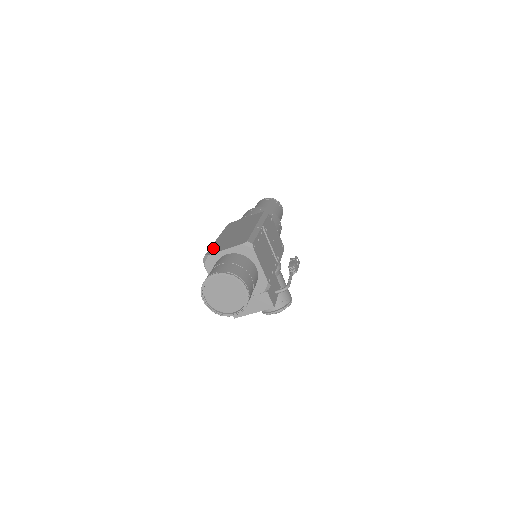
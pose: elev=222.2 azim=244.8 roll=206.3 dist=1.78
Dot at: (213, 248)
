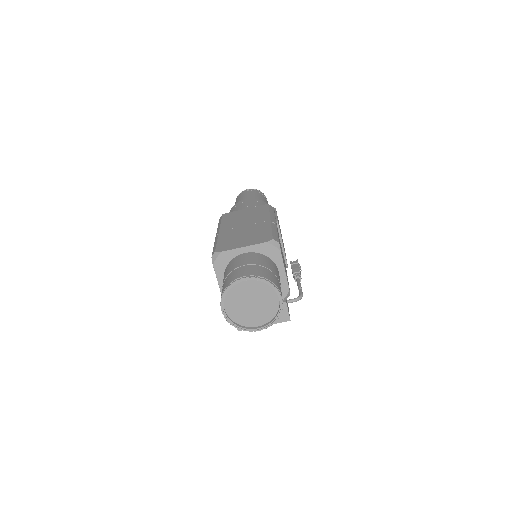
Dot at: (223, 243)
